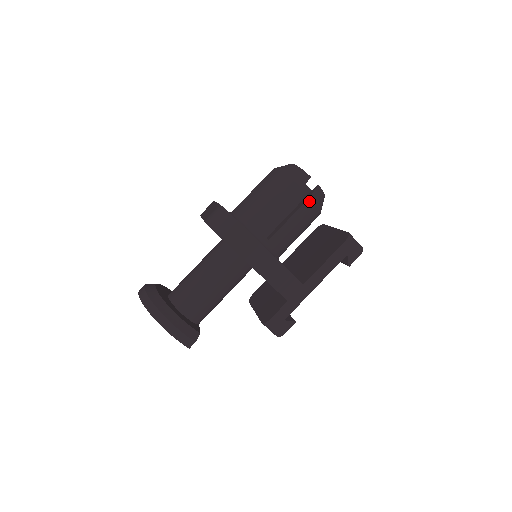
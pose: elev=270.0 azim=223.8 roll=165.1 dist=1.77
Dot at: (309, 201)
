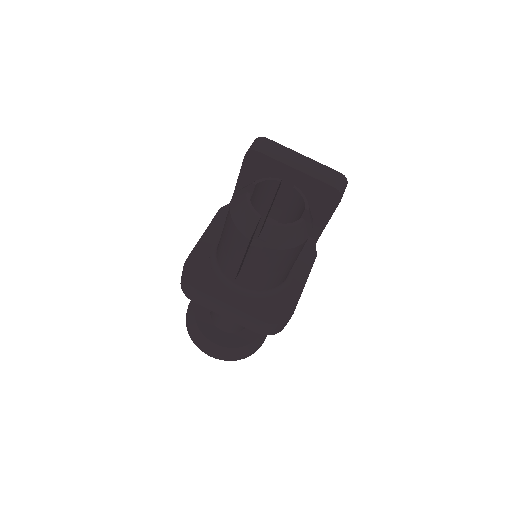
Dot at: (311, 229)
